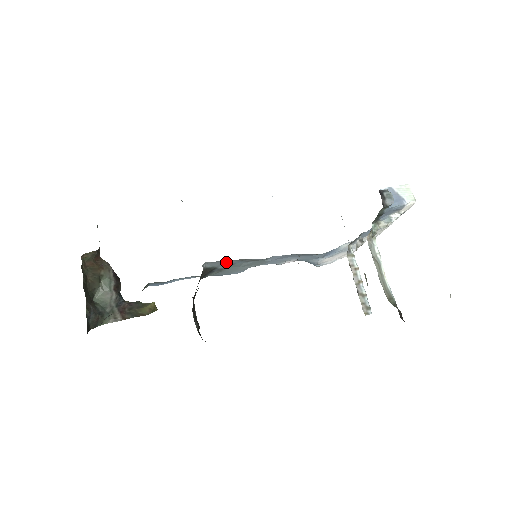
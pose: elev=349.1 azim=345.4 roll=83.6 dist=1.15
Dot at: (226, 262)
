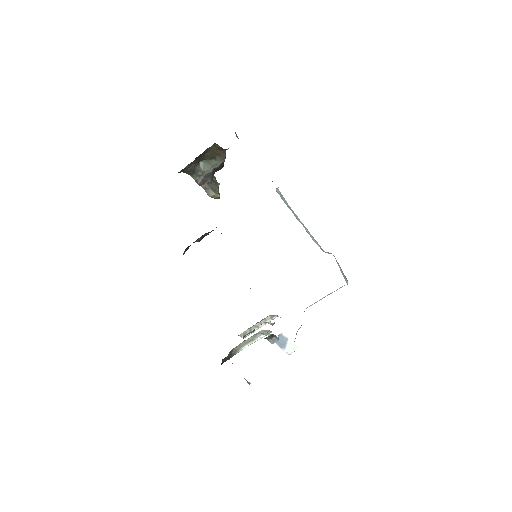
Dot at: occluded
